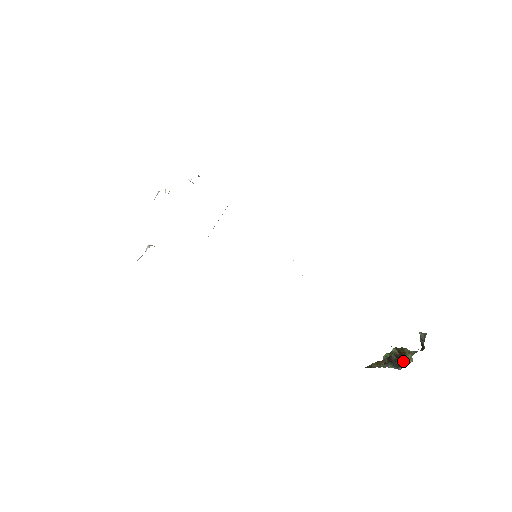
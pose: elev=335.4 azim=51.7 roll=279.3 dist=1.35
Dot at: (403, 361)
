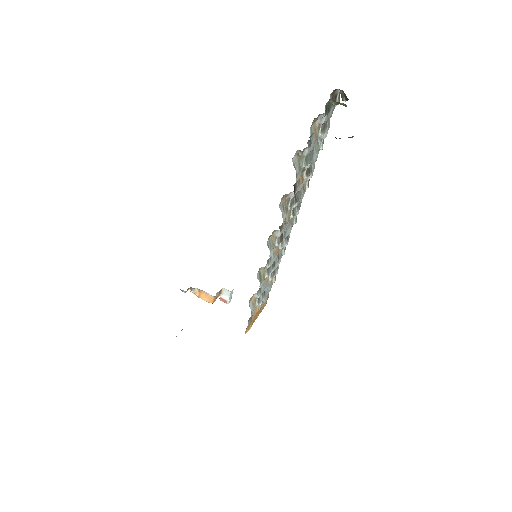
Dot at: occluded
